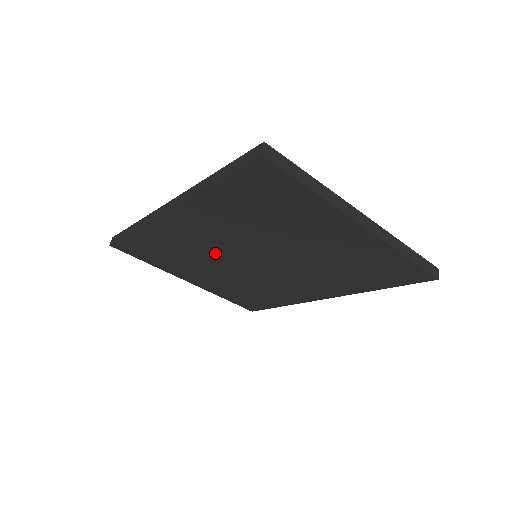
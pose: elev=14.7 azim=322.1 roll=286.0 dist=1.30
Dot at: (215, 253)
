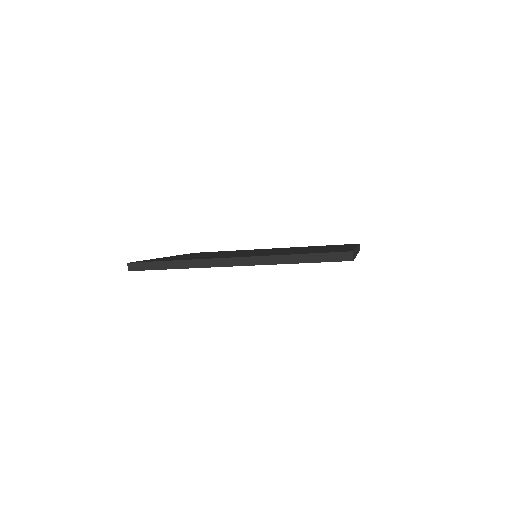
Dot at: occluded
